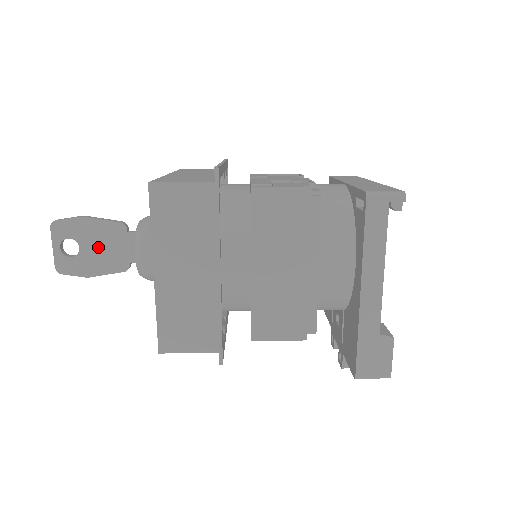
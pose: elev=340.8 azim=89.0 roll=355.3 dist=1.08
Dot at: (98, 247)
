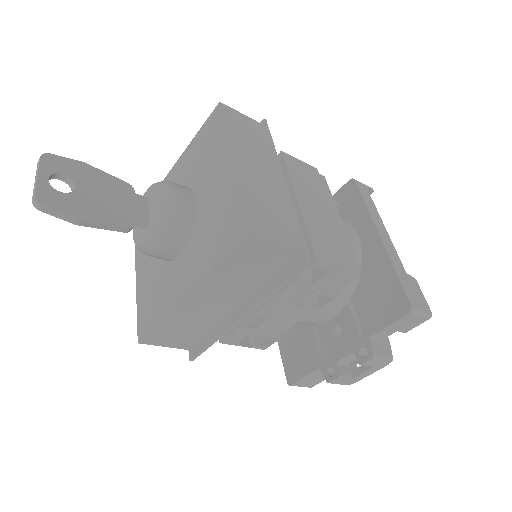
Dot at: (99, 194)
